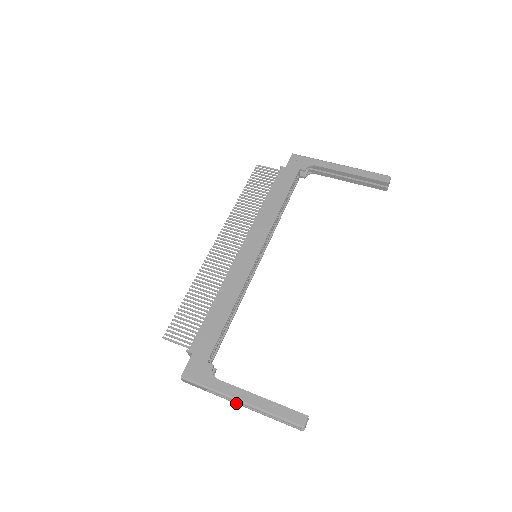
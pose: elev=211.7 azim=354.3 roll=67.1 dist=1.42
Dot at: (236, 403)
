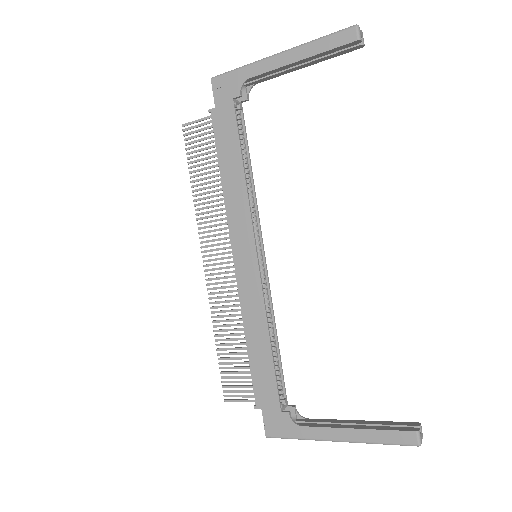
Dot at: occluded
